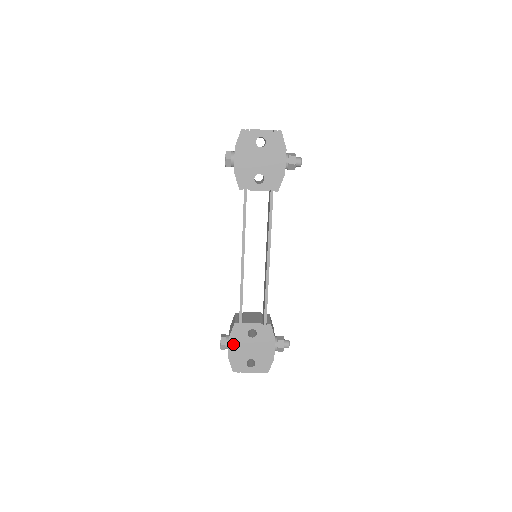
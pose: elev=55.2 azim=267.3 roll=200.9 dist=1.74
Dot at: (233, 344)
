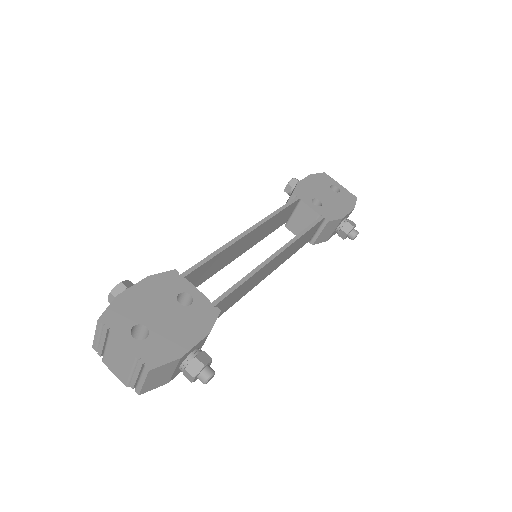
Dot at: (144, 288)
